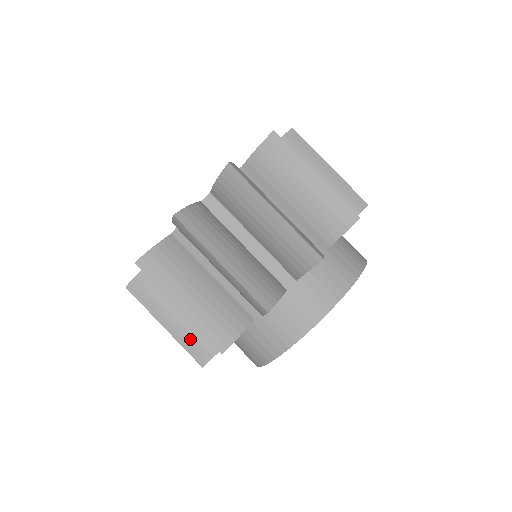
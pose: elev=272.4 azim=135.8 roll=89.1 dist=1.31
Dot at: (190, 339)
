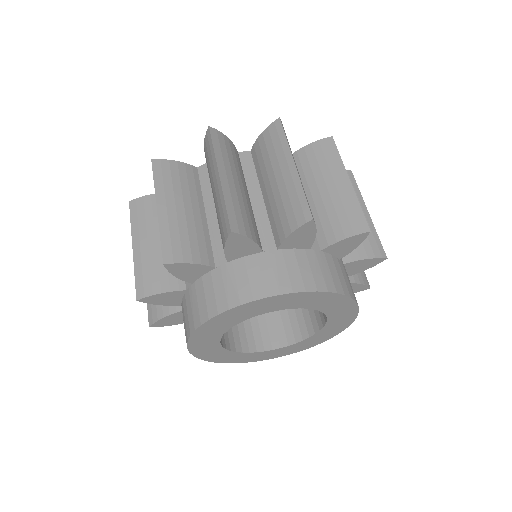
Dot at: occluded
